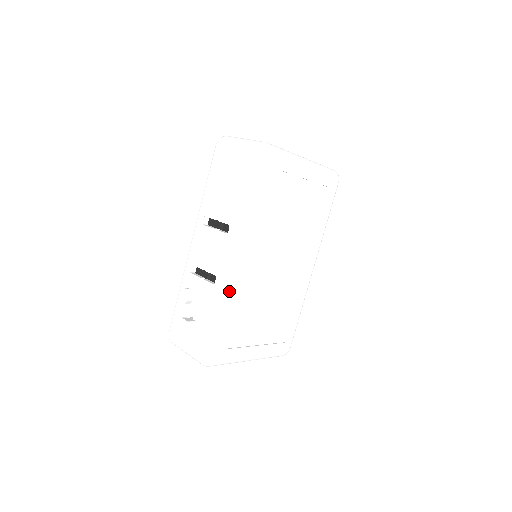
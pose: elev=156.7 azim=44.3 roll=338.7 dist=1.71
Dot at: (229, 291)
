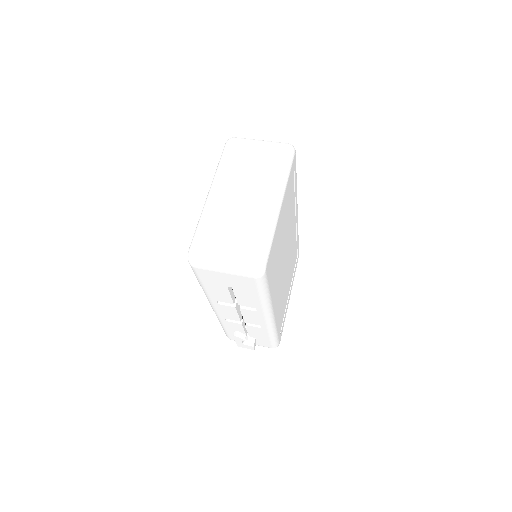
Dot at: (276, 324)
